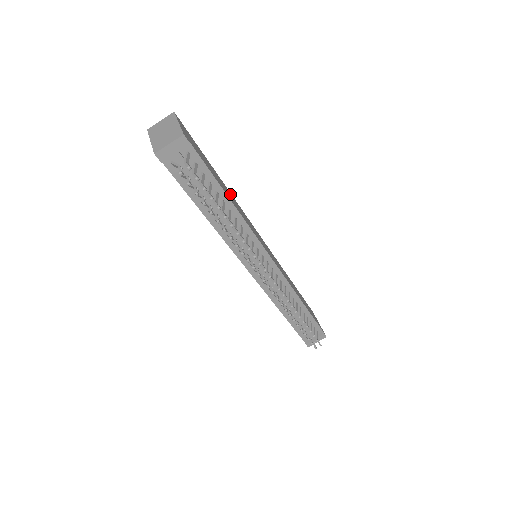
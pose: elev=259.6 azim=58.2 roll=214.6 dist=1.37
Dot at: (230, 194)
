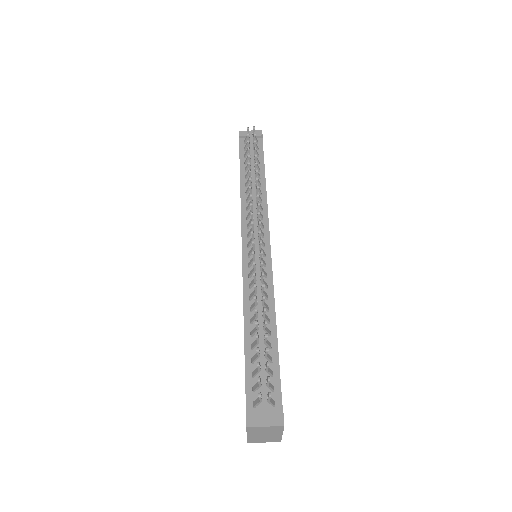
Dot at: occluded
